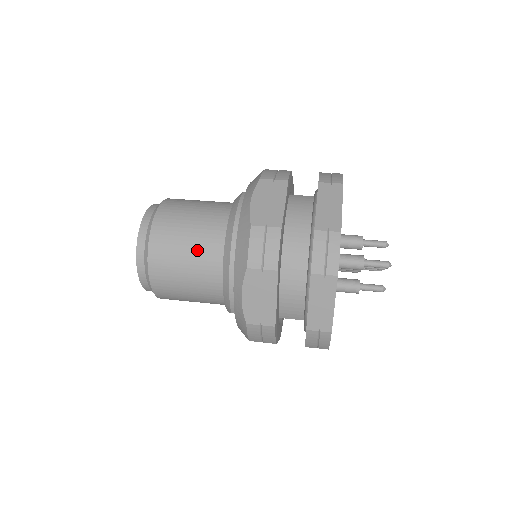
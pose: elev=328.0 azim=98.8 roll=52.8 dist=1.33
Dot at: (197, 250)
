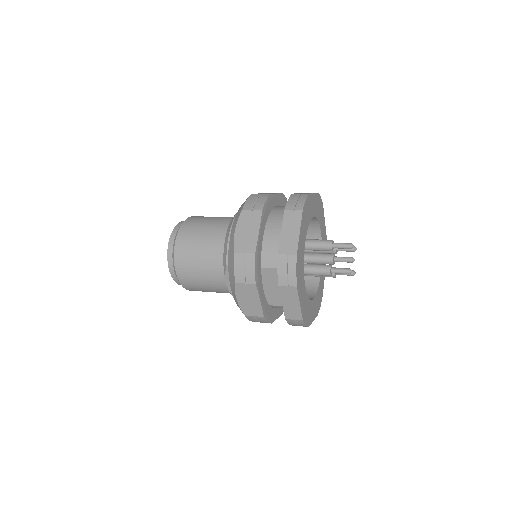
Dot at: (213, 225)
